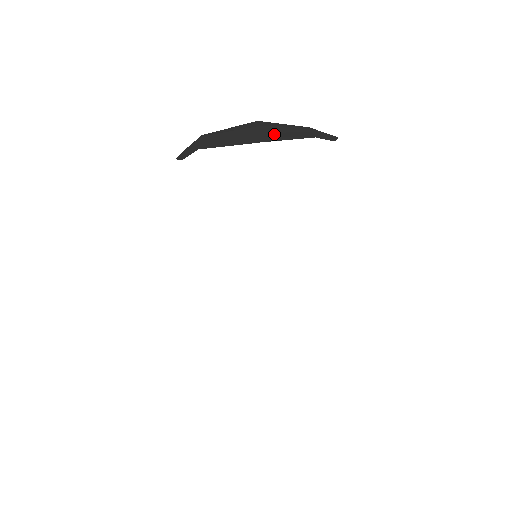
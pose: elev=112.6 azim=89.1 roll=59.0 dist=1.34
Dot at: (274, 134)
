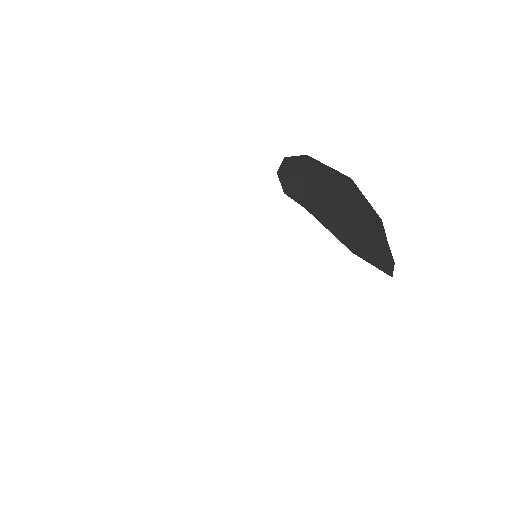
Dot at: (363, 241)
